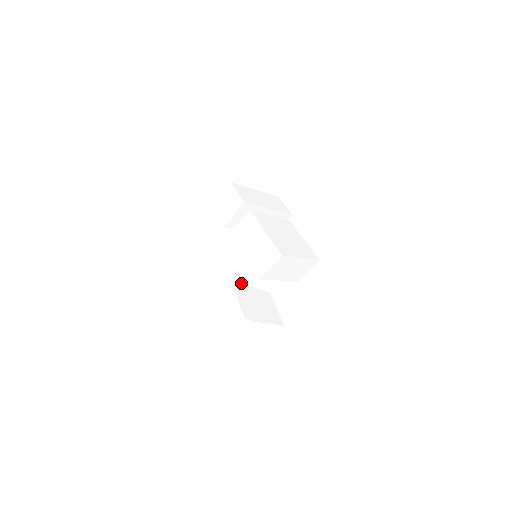
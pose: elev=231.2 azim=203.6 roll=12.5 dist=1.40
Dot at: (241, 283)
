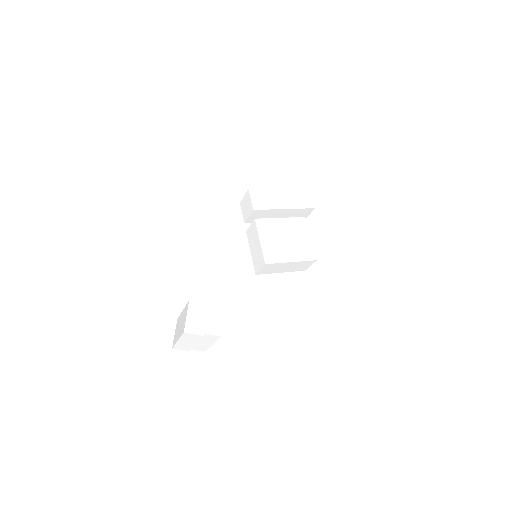
Dot at: occluded
